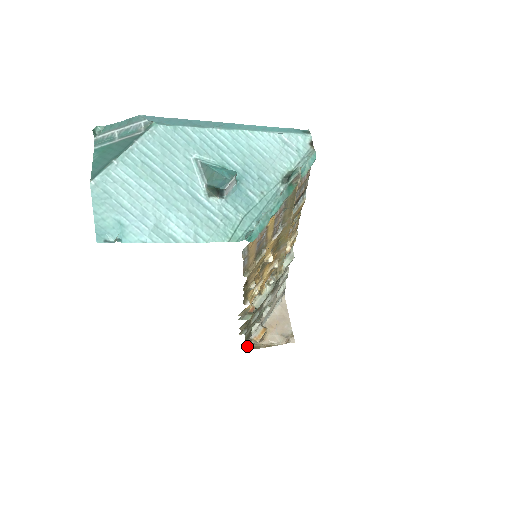
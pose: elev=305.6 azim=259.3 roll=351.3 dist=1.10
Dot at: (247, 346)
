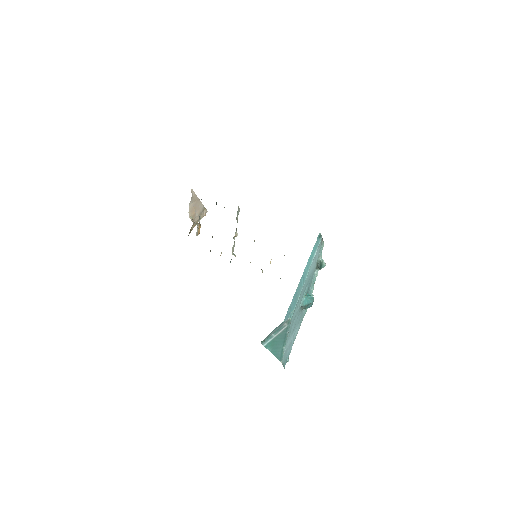
Dot at: occluded
